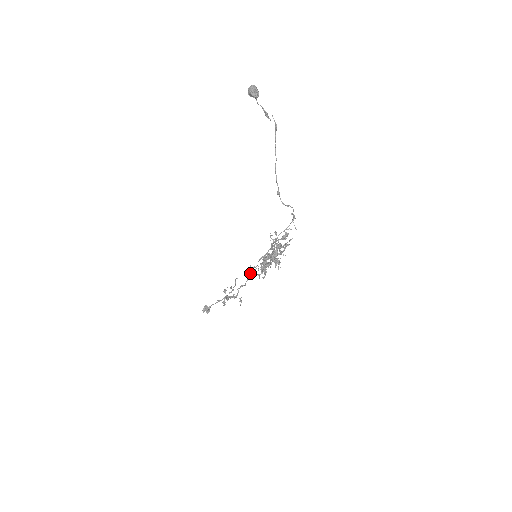
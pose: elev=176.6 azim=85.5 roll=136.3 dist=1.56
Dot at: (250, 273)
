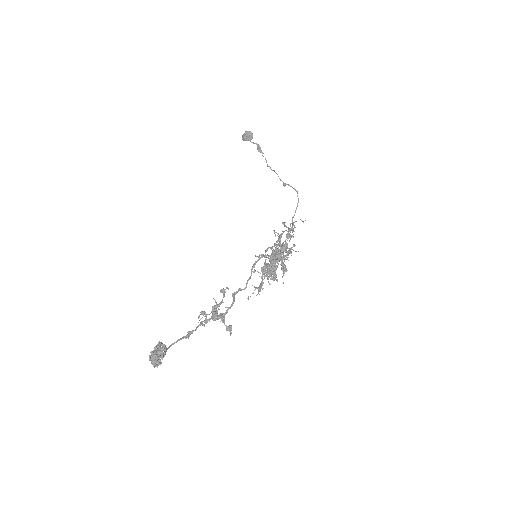
Dot at: (257, 261)
